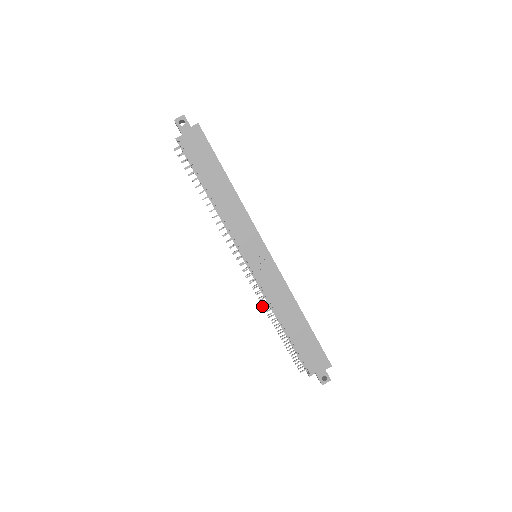
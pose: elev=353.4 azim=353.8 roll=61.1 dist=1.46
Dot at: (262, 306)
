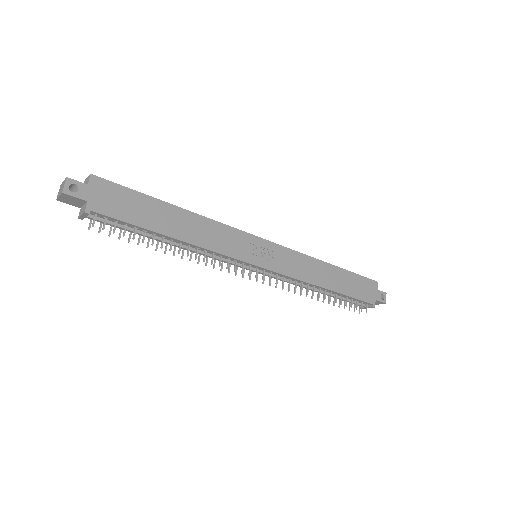
Dot at: (301, 292)
